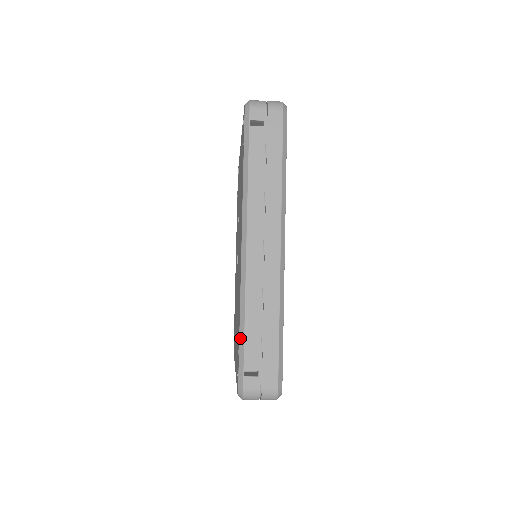
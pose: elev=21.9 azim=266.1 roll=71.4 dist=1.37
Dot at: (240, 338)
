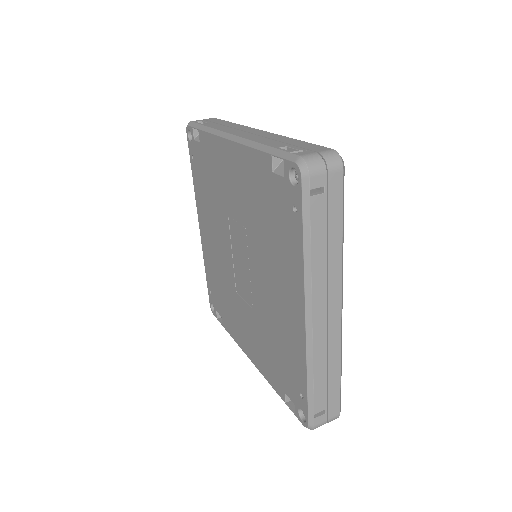
Dot at: (309, 392)
